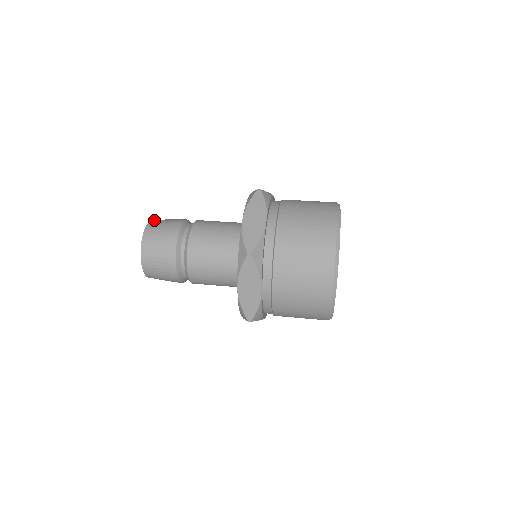
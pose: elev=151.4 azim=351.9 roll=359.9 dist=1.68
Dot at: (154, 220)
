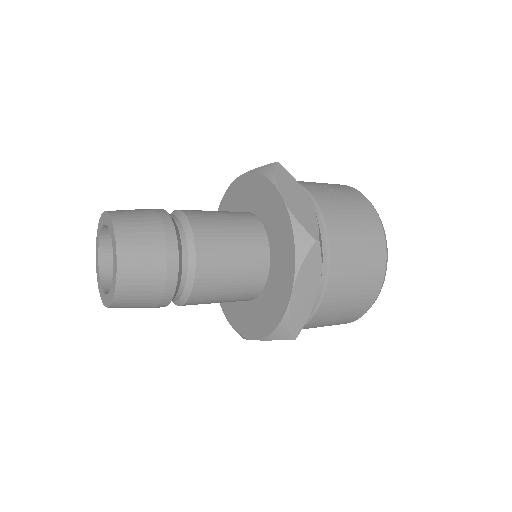
Dot at: (123, 242)
